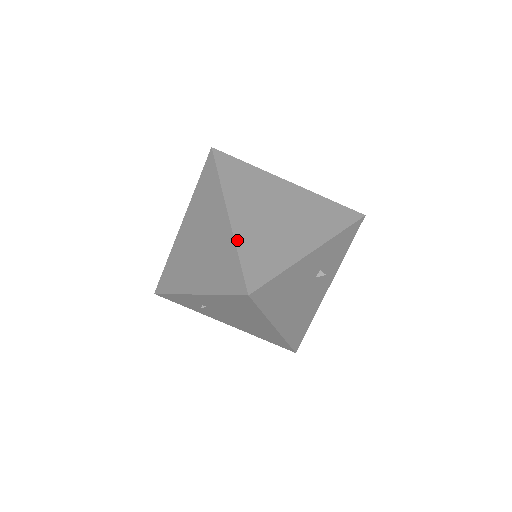
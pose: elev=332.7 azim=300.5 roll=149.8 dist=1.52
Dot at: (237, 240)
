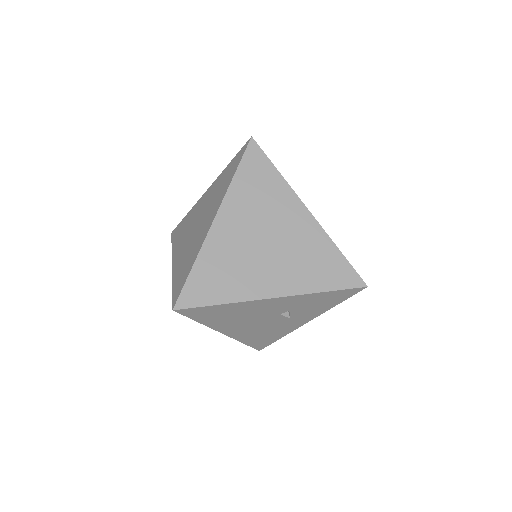
Dot at: (202, 252)
